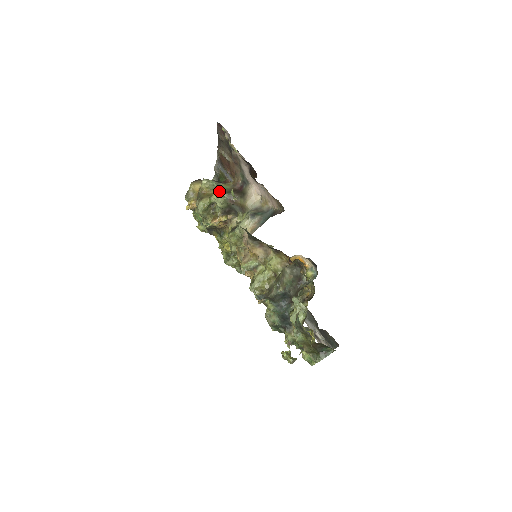
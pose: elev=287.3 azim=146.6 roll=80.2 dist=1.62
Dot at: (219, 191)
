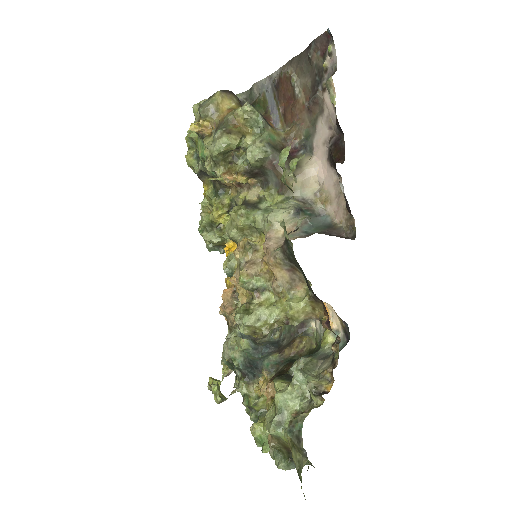
Dot at: (263, 138)
